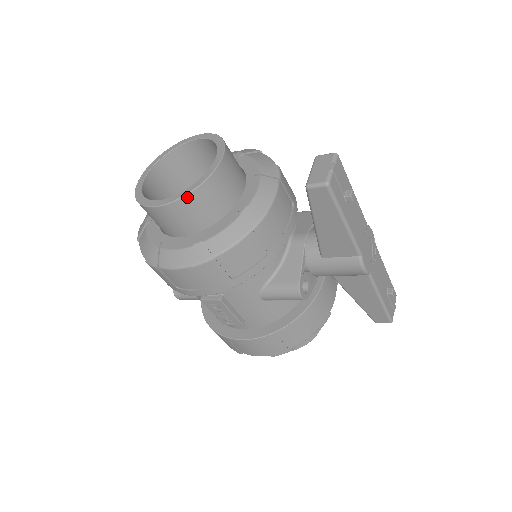
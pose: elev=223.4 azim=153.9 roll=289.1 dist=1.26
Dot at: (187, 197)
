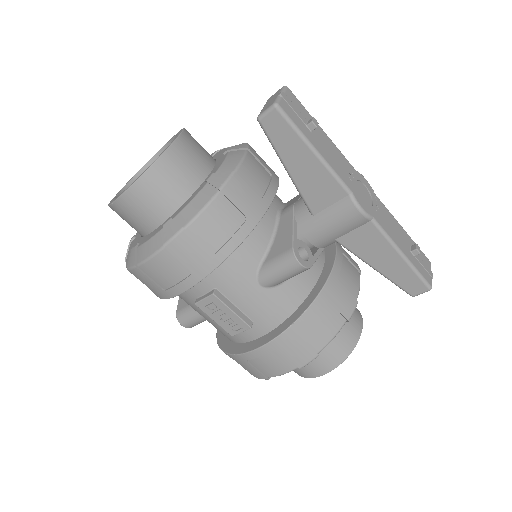
Dot at: (146, 174)
